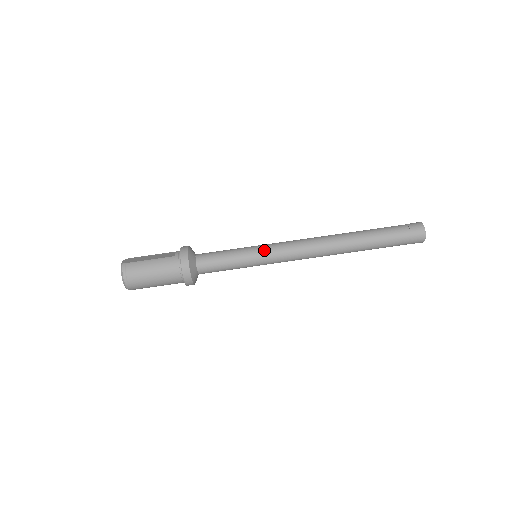
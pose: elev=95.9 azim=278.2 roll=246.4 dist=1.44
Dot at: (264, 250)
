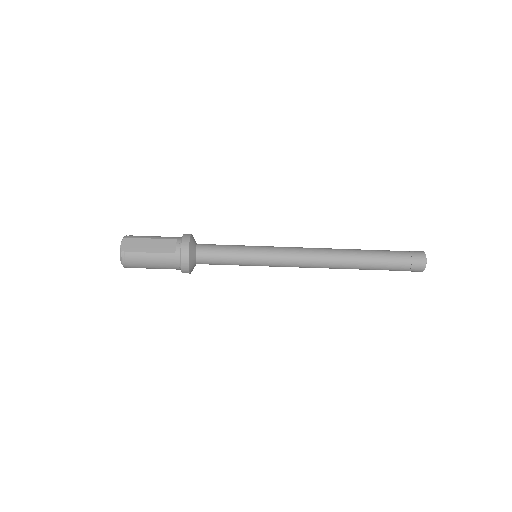
Dot at: (265, 259)
